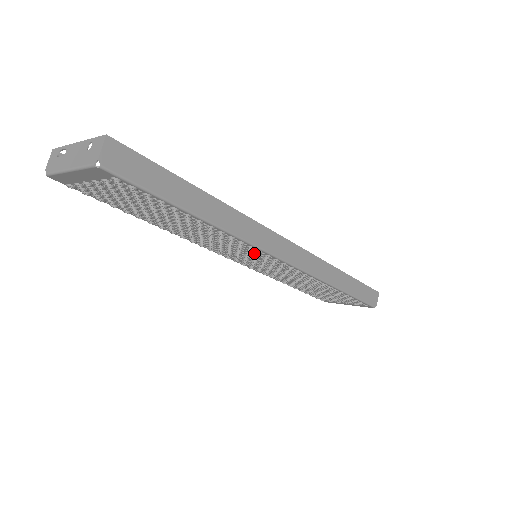
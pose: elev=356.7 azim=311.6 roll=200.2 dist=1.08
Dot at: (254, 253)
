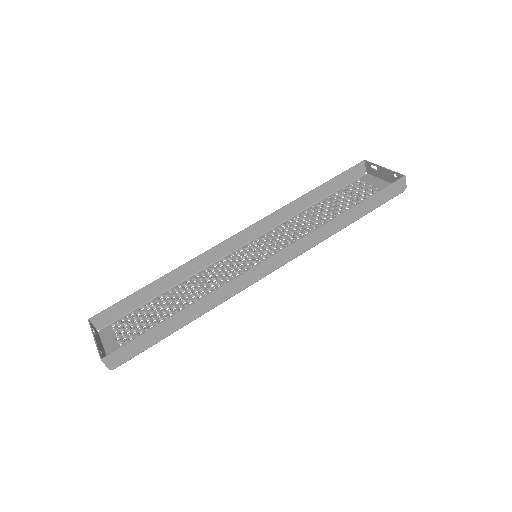
Dot at: occluded
